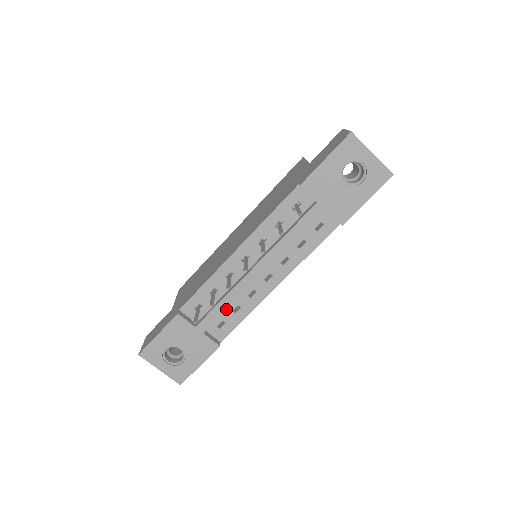
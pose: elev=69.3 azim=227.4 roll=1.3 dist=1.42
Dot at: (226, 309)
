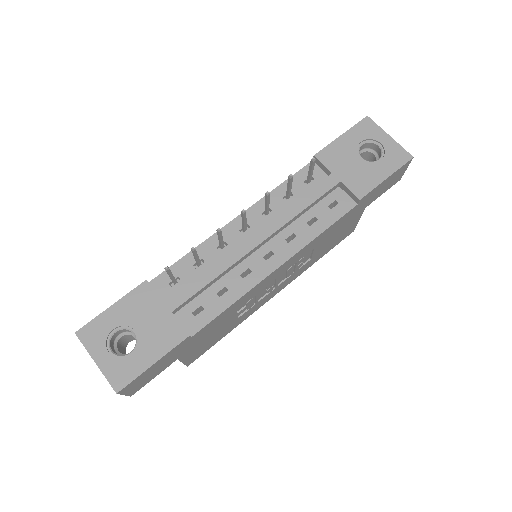
Dot at: (209, 282)
